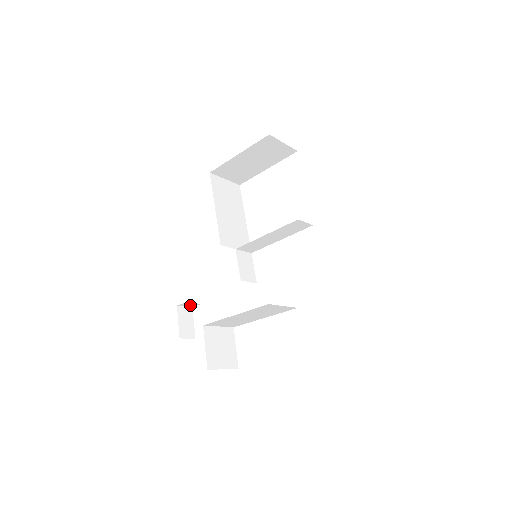
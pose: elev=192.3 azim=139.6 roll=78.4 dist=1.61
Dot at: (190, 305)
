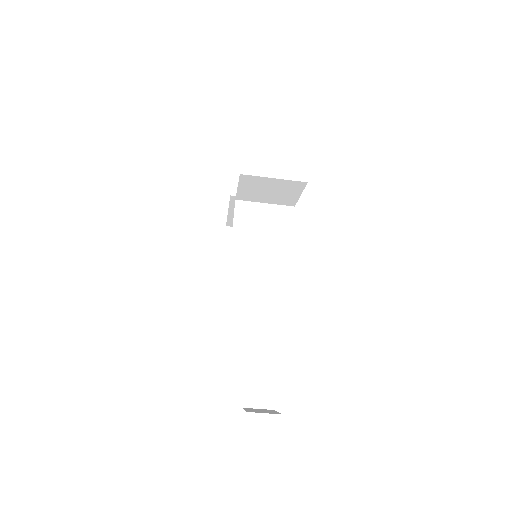
Dot at: (263, 401)
